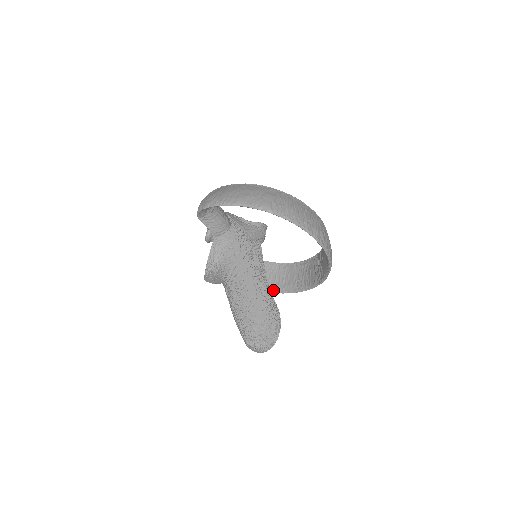
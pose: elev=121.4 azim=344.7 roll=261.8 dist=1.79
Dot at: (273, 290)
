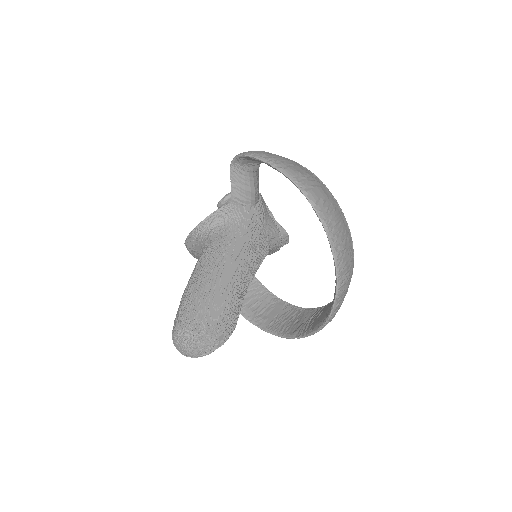
Dot at: (243, 312)
